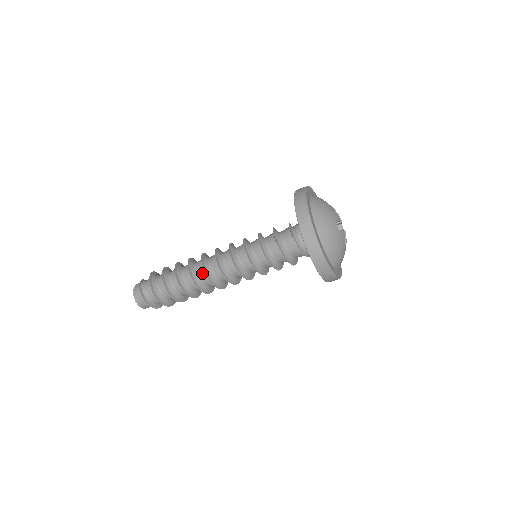
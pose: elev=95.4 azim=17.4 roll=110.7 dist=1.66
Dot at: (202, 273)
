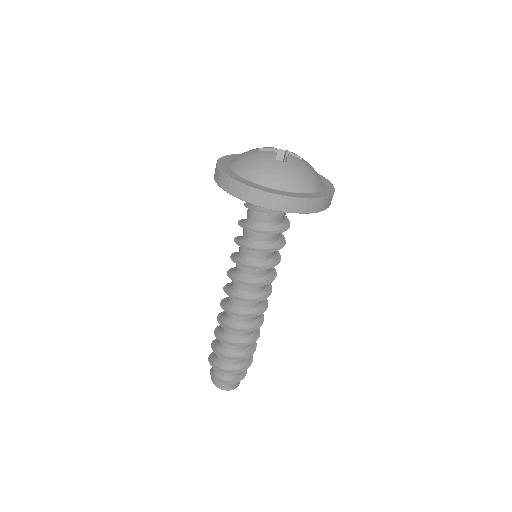
Dot at: (241, 319)
